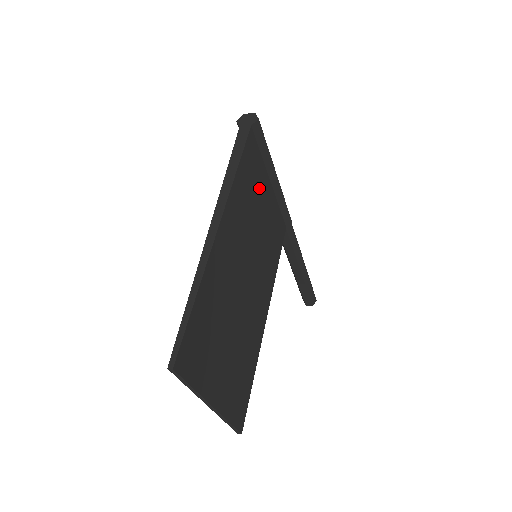
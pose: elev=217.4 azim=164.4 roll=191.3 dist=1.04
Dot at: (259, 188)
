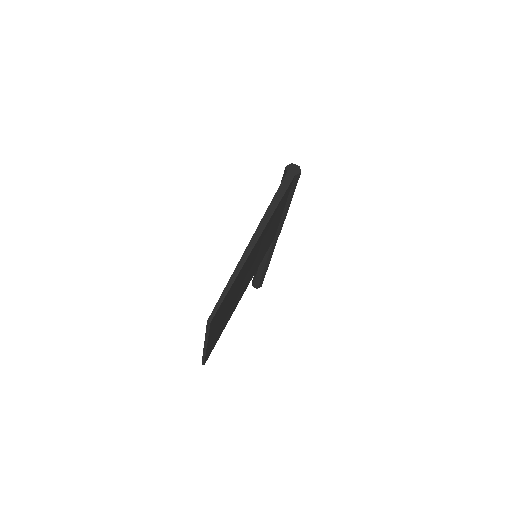
Dot at: occluded
